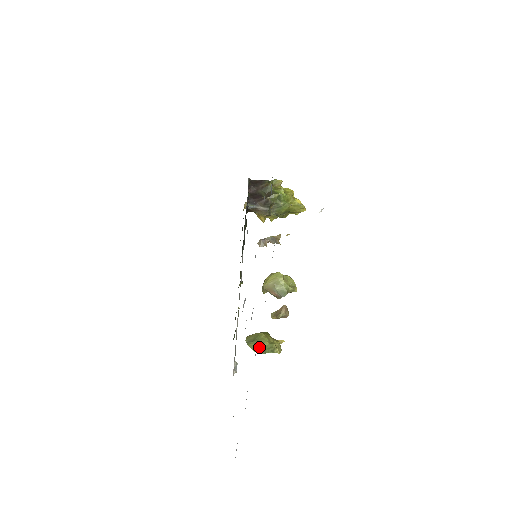
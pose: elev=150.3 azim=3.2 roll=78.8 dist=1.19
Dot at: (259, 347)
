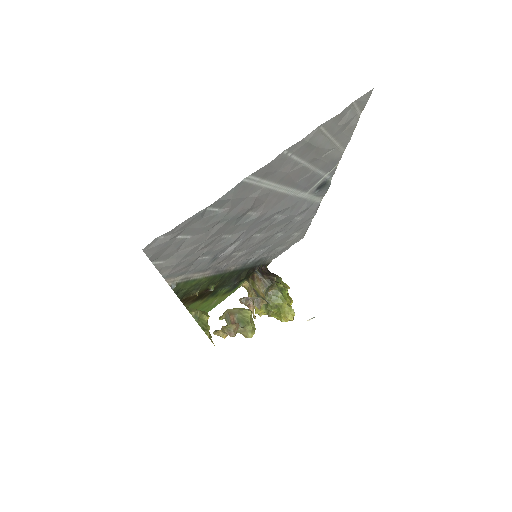
Dot at: (198, 310)
